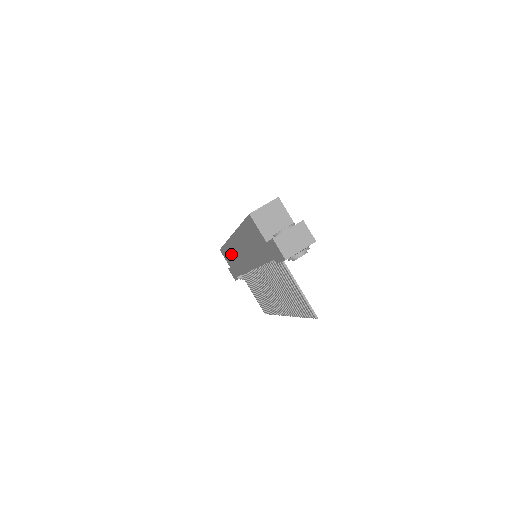
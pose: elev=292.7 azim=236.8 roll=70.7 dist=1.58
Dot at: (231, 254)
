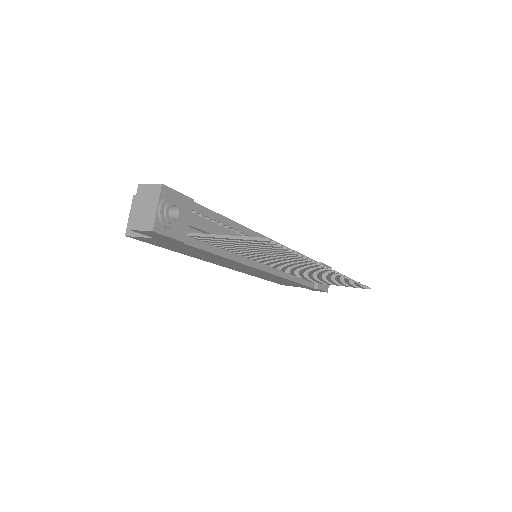
Dot at: (267, 278)
